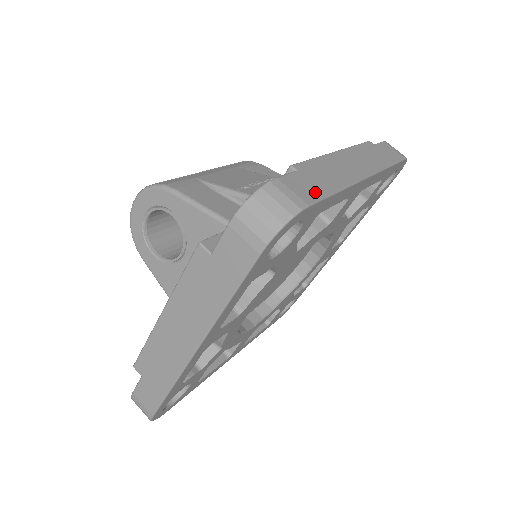
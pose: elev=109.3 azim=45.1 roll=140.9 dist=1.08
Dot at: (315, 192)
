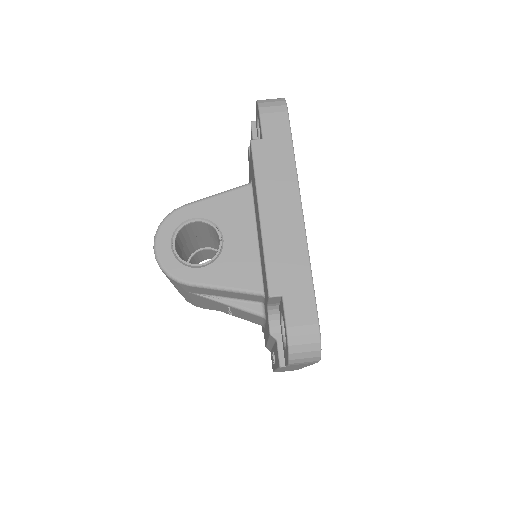
Dot at: occluded
